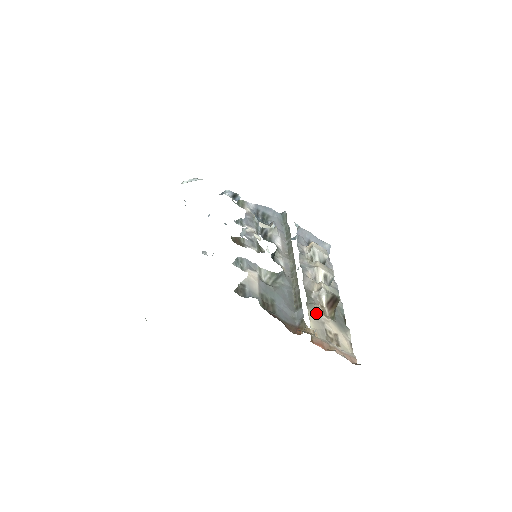
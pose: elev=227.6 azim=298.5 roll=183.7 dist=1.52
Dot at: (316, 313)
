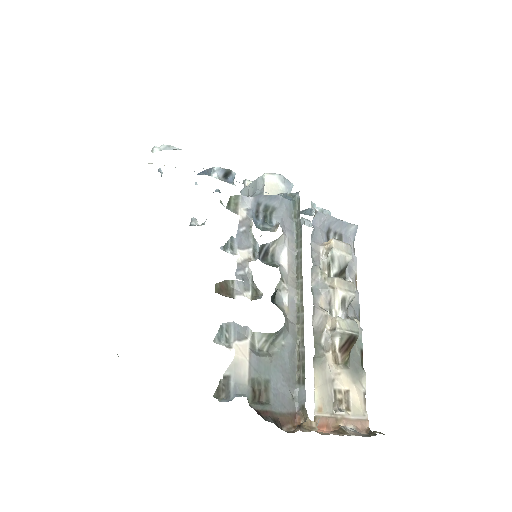
Dot at: (325, 370)
